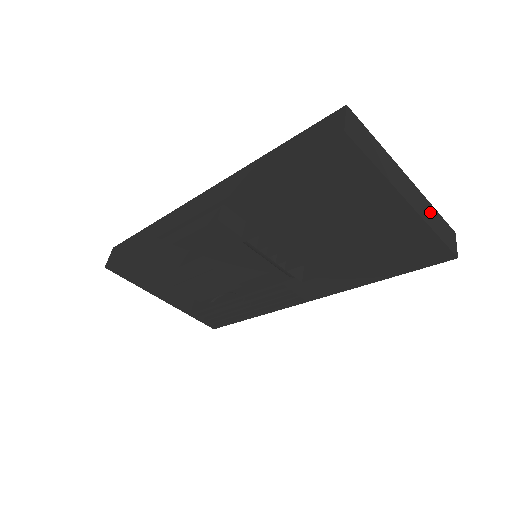
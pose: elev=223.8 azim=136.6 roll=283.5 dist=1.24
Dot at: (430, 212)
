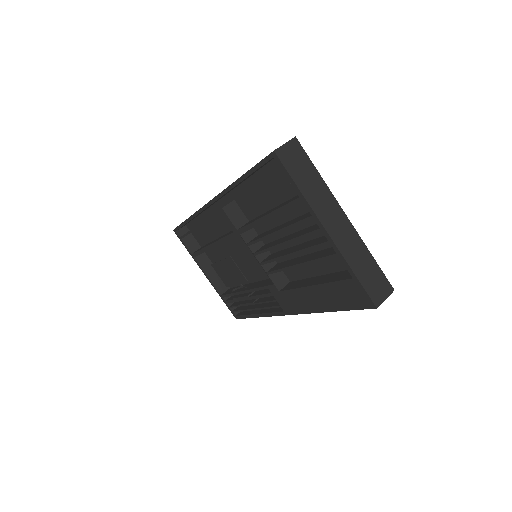
Dot at: (360, 254)
